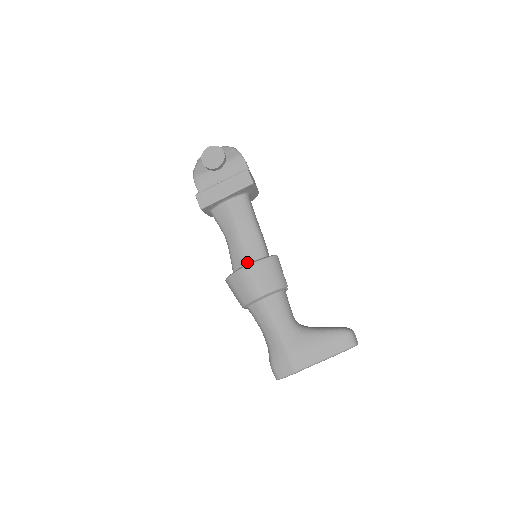
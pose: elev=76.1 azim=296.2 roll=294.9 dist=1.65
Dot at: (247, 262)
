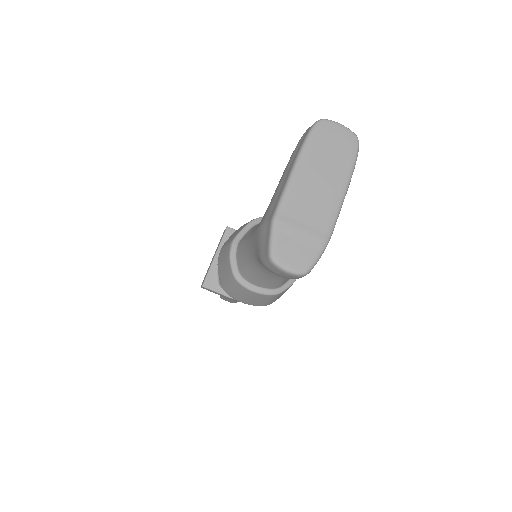
Dot at: occluded
